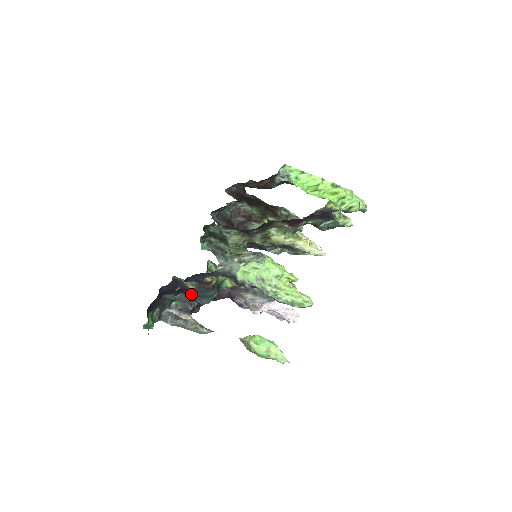
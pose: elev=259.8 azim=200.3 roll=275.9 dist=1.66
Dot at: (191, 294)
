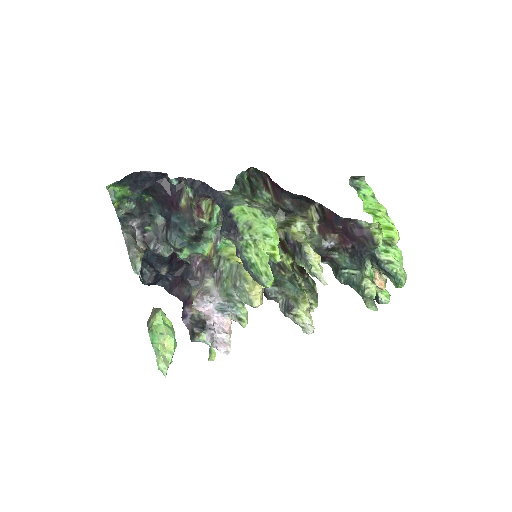
Dot at: (172, 219)
